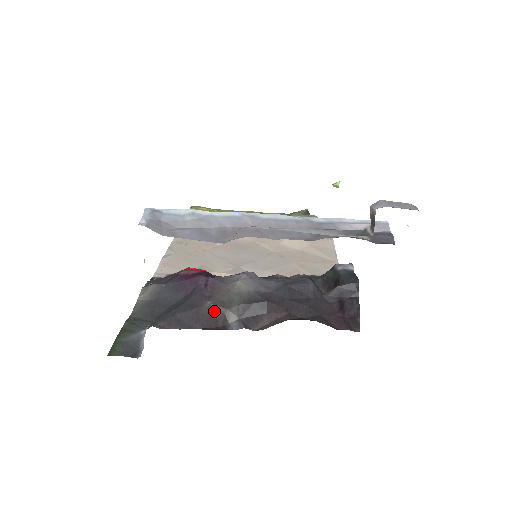
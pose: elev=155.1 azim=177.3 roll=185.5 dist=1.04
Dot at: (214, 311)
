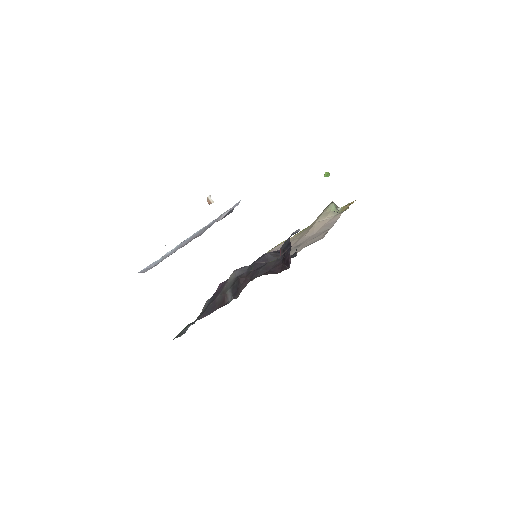
Dot at: (221, 298)
